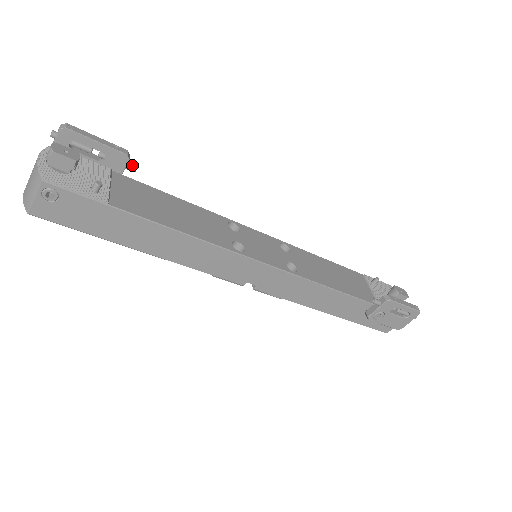
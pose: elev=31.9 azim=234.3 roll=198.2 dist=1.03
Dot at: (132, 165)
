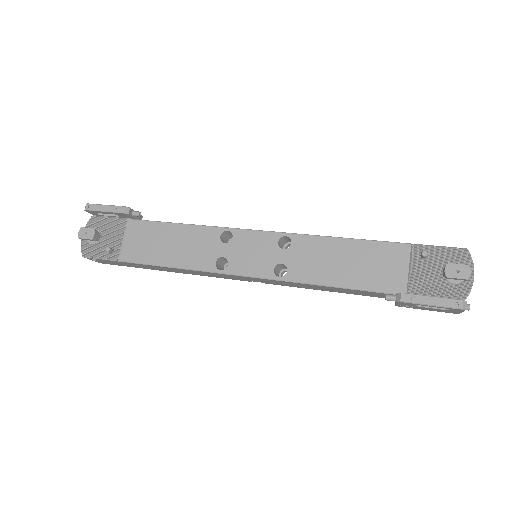
Dot at: (135, 213)
